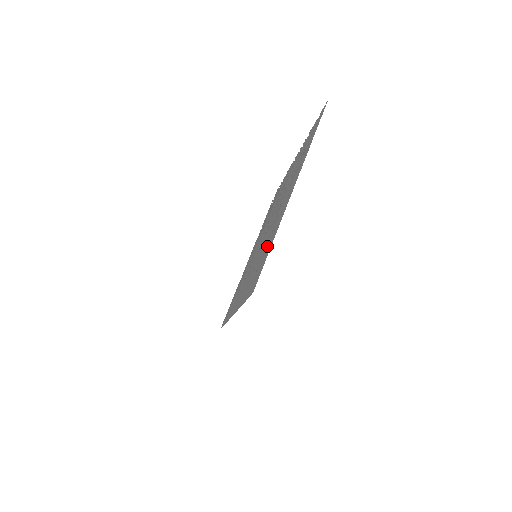
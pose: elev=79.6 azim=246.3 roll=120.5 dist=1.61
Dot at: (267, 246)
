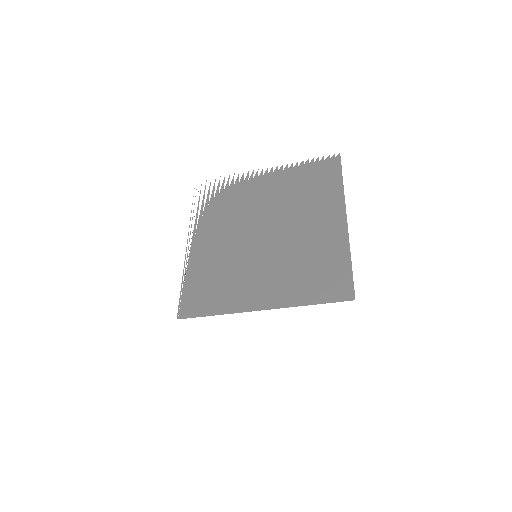
Dot at: (326, 260)
